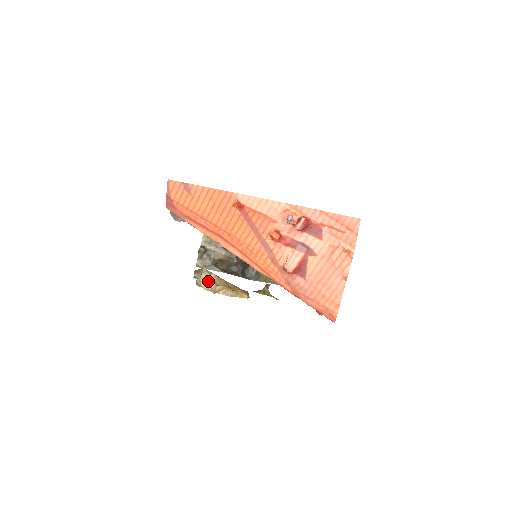
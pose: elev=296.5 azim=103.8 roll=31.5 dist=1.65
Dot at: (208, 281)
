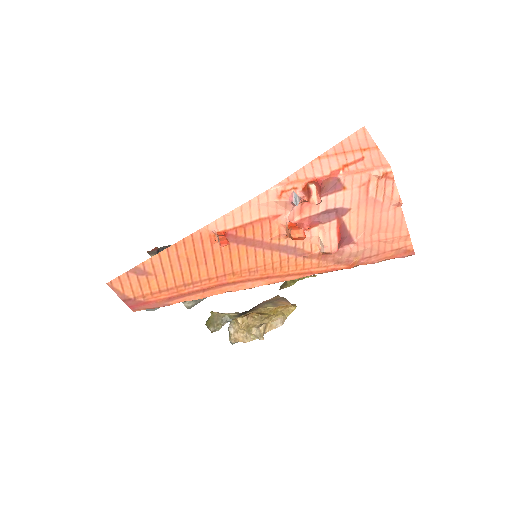
Dot at: (242, 331)
